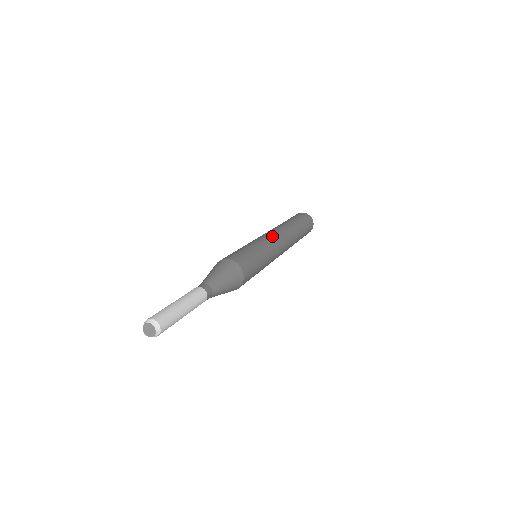
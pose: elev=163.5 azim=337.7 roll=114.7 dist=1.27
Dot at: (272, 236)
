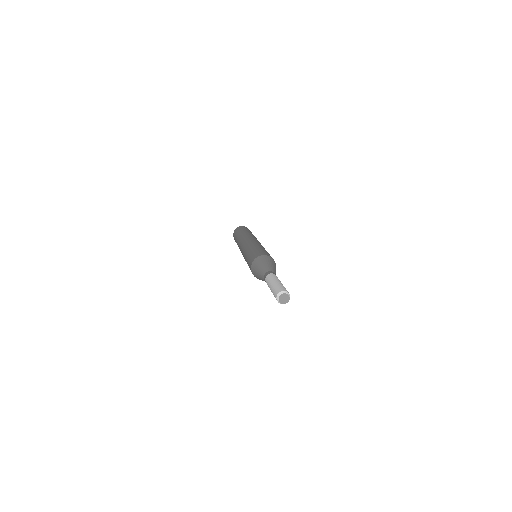
Dot at: occluded
